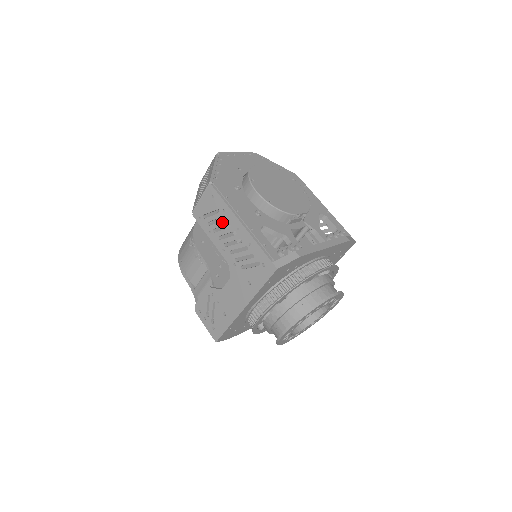
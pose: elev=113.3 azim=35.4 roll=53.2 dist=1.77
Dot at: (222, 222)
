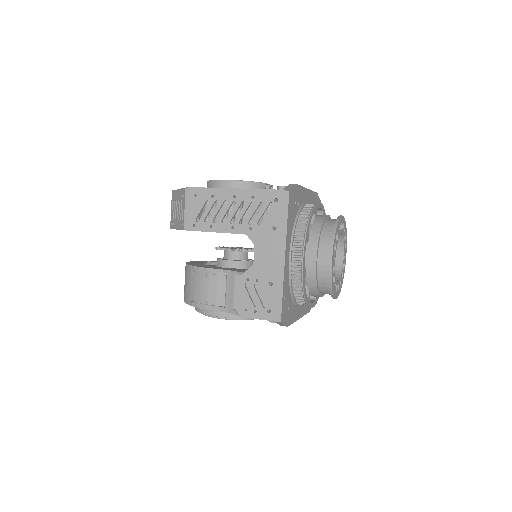
Dot at: (217, 206)
